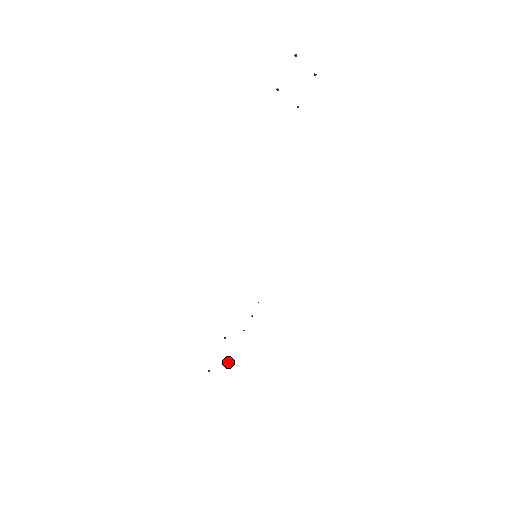
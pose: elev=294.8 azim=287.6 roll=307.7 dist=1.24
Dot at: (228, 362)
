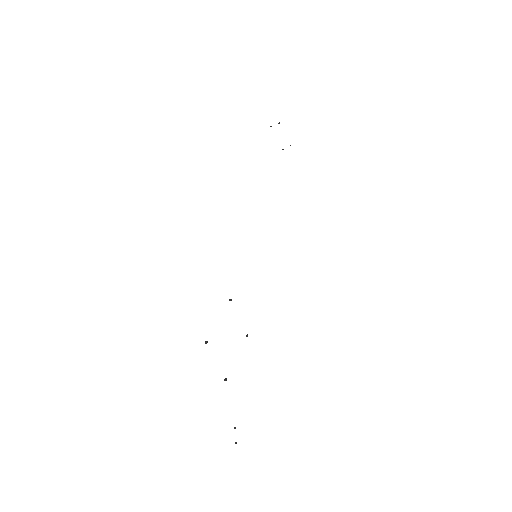
Dot at: (225, 379)
